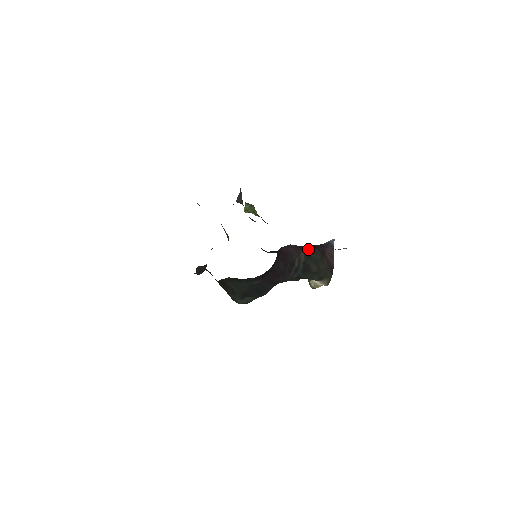
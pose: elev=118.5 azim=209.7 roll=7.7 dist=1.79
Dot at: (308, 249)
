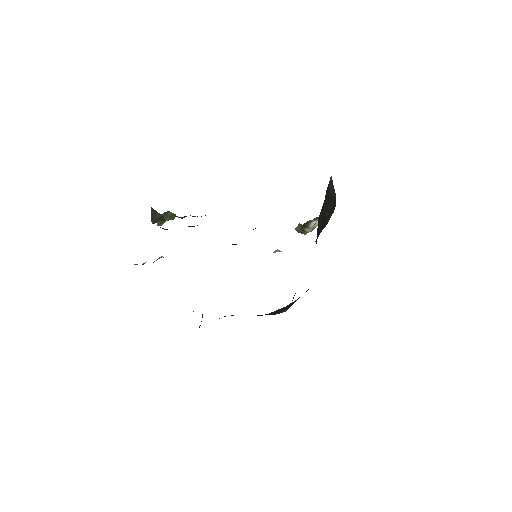
Dot at: (323, 204)
